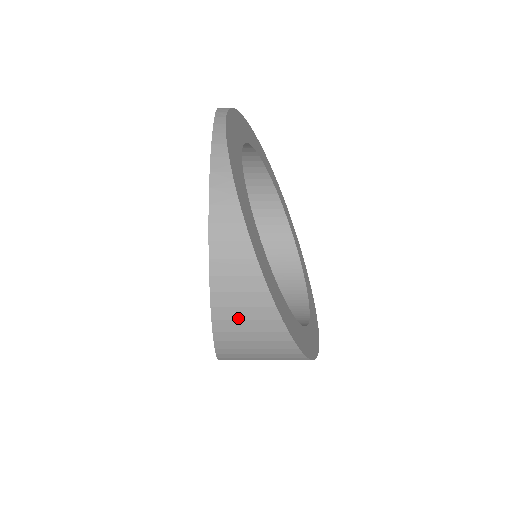
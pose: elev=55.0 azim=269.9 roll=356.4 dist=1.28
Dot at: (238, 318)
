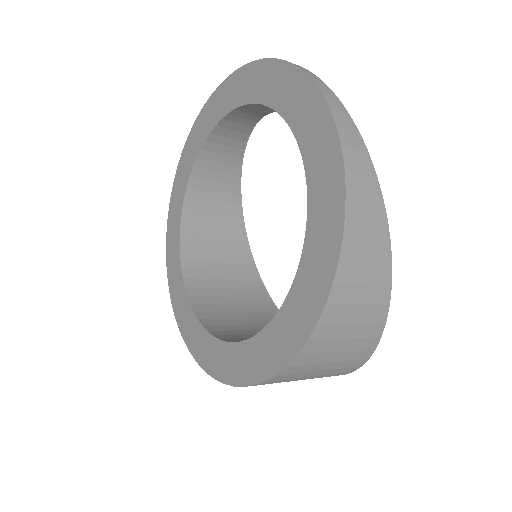
Dot at: (352, 302)
